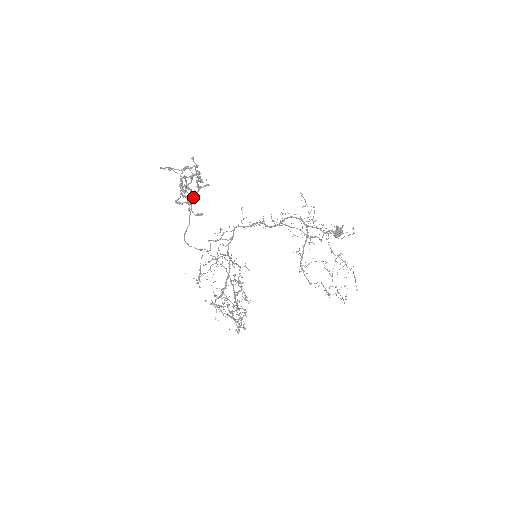
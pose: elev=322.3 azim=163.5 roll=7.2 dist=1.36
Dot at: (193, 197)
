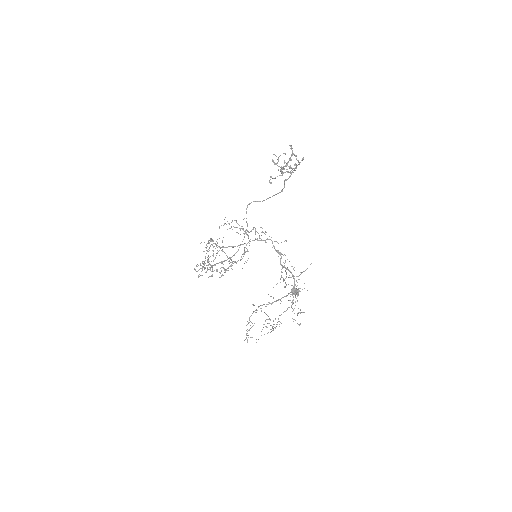
Dot at: occluded
